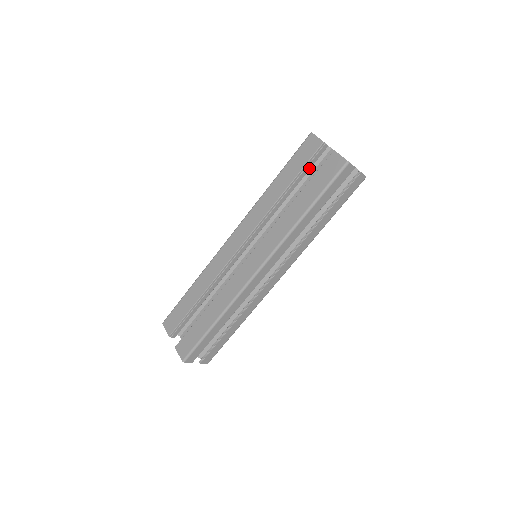
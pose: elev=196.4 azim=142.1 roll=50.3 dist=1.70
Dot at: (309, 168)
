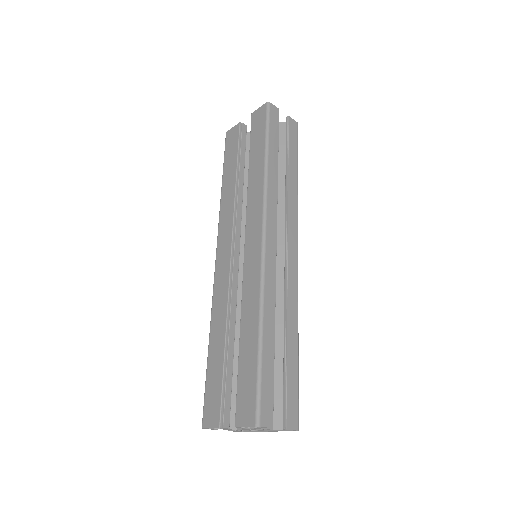
Dot at: (244, 149)
